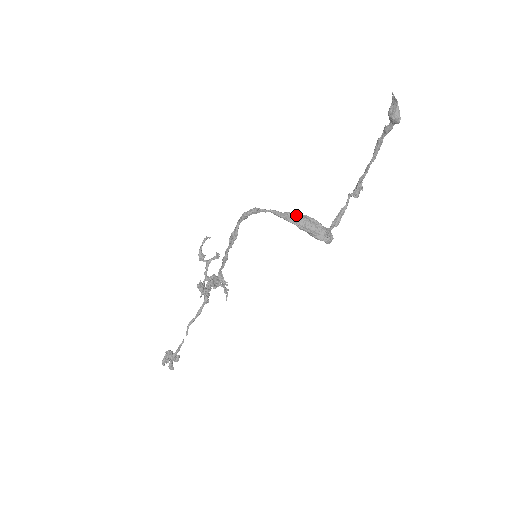
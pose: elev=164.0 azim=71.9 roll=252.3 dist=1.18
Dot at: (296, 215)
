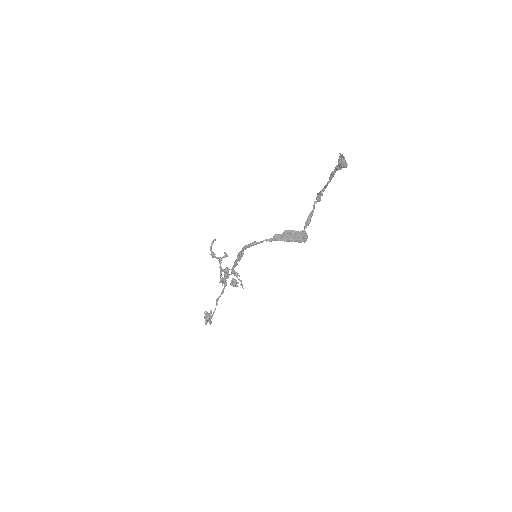
Dot at: (281, 234)
